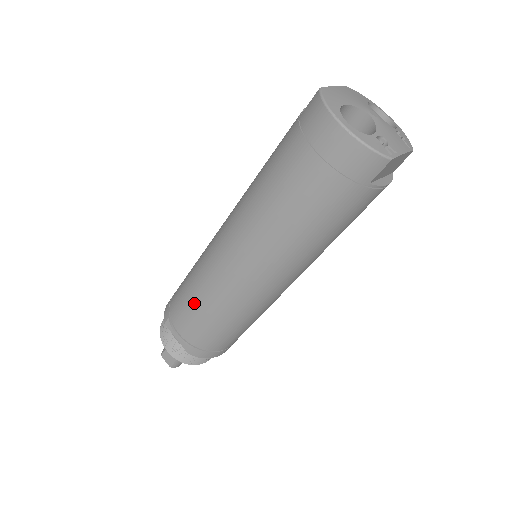
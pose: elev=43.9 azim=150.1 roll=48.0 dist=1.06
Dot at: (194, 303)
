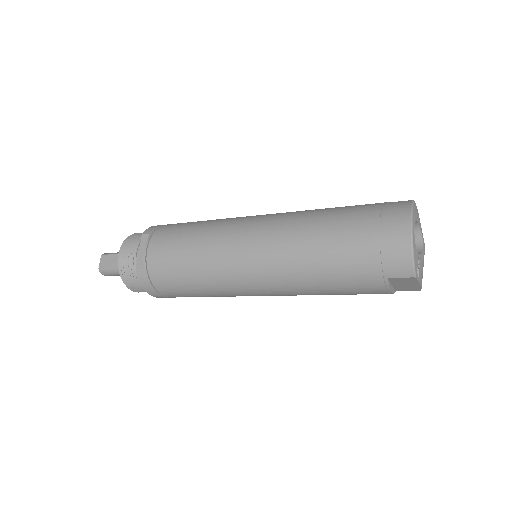
Dot at: (186, 240)
